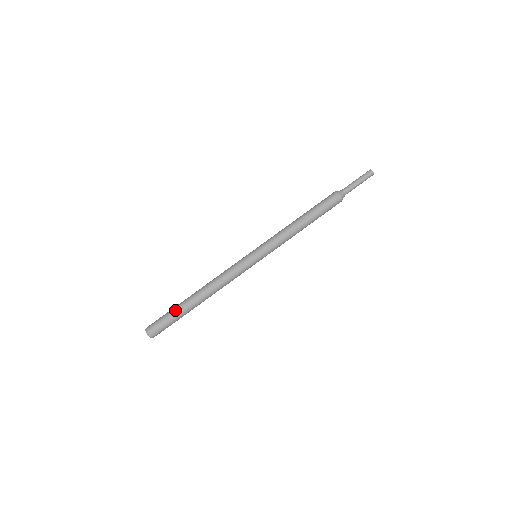
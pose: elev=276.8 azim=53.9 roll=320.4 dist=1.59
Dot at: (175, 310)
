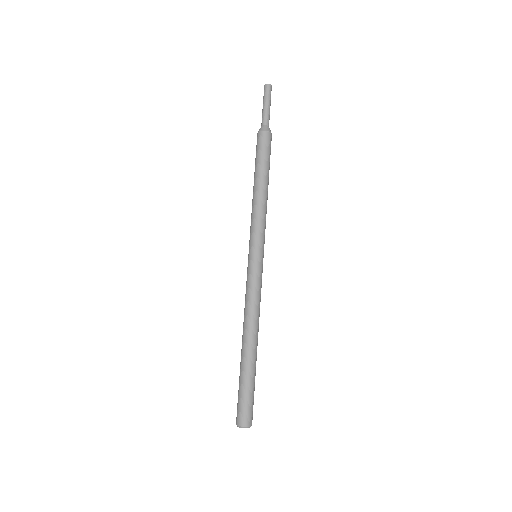
Dot at: (240, 379)
